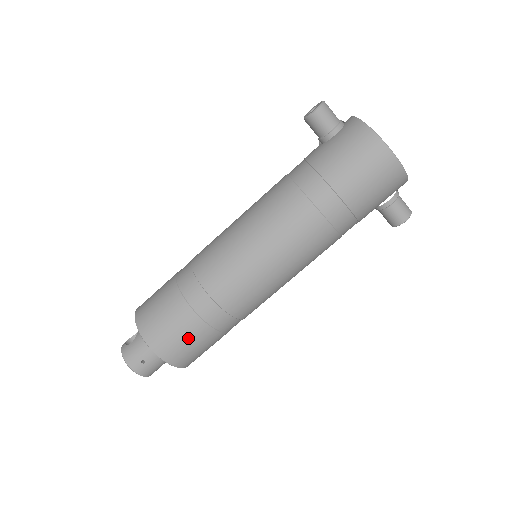
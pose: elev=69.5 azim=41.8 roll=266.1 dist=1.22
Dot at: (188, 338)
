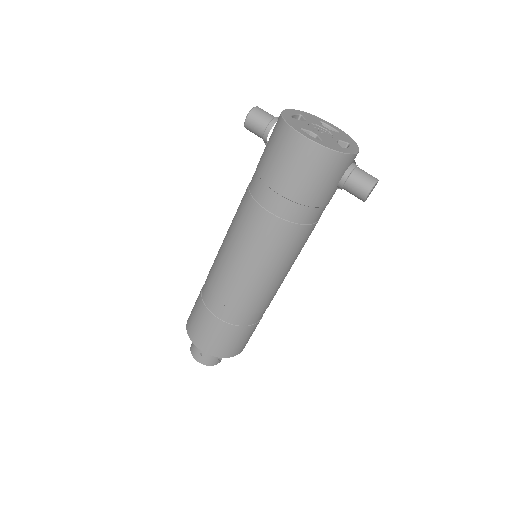
Dot at: (213, 333)
